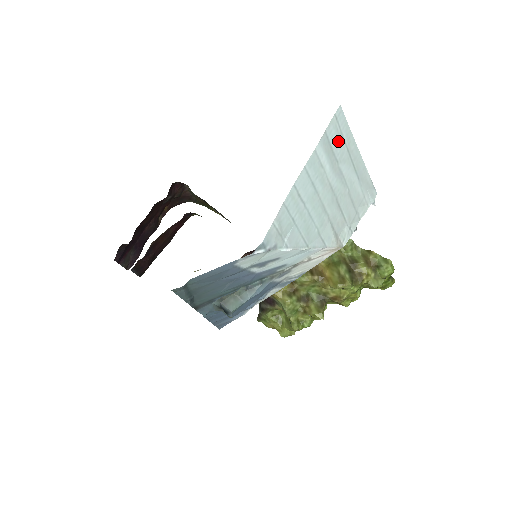
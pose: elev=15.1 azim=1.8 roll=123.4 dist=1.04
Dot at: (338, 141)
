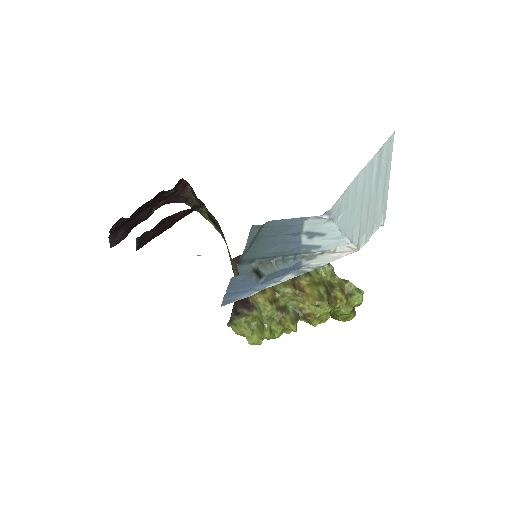
Dot at: (385, 159)
